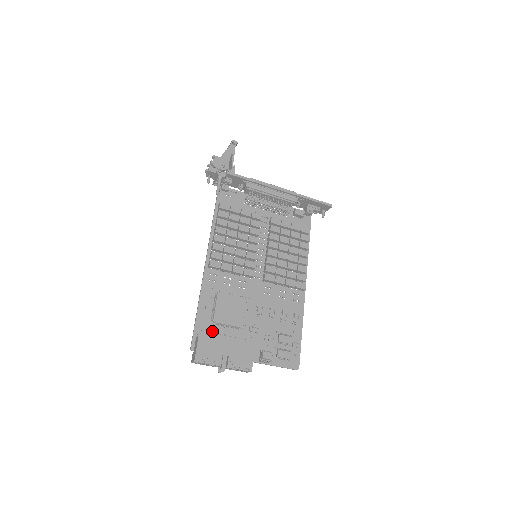
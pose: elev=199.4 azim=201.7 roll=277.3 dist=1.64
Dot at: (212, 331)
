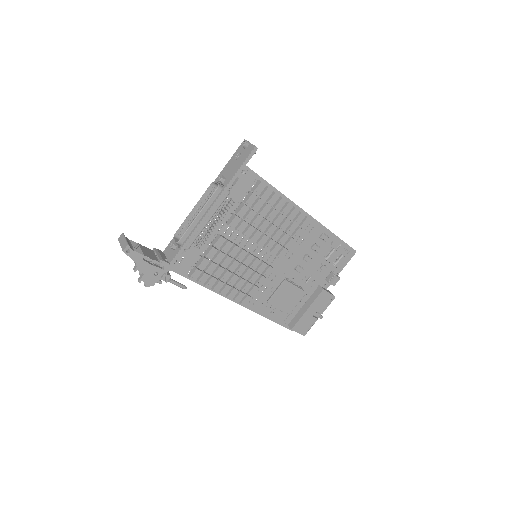
Dot at: (291, 313)
